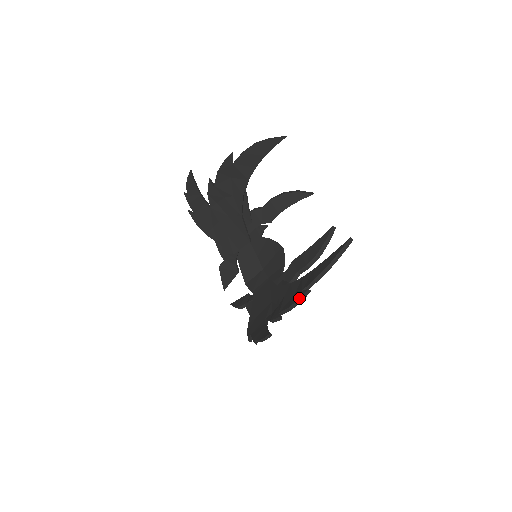
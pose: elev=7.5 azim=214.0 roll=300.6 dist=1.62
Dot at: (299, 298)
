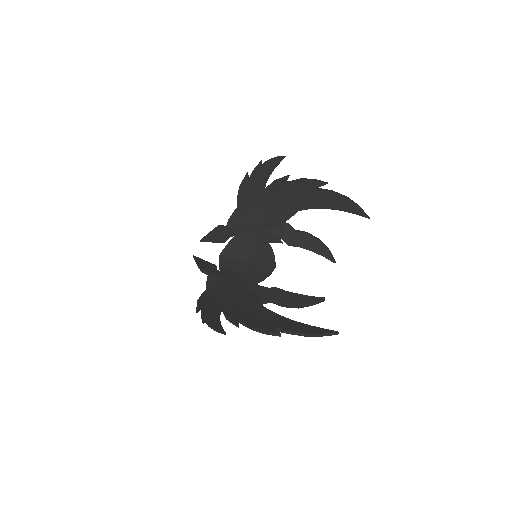
Dot at: (268, 331)
